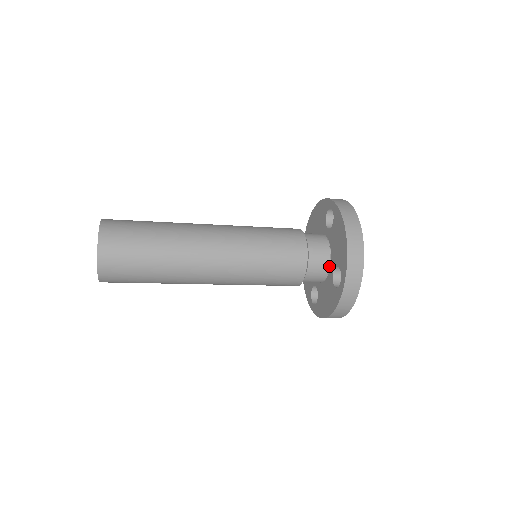
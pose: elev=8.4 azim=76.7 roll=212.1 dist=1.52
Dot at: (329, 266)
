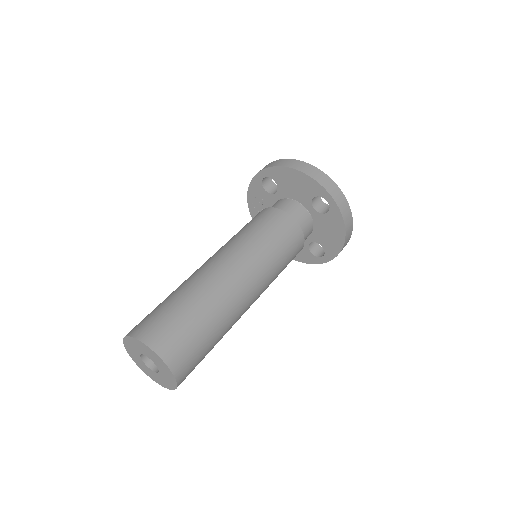
Dot at: occluded
